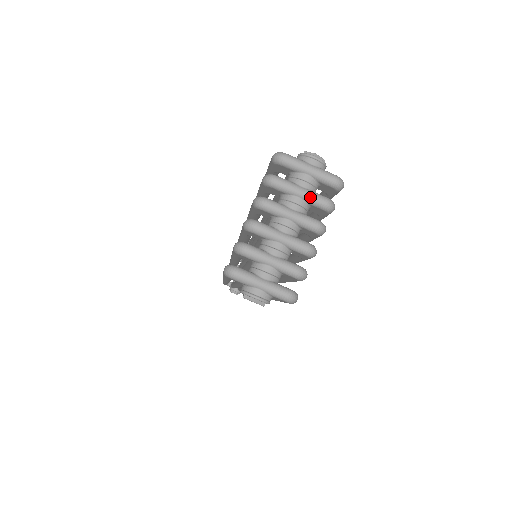
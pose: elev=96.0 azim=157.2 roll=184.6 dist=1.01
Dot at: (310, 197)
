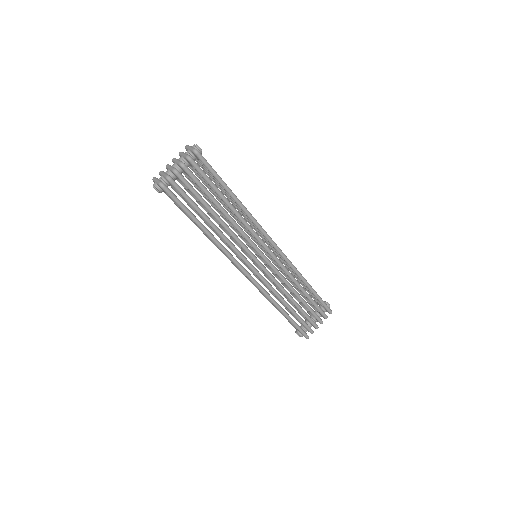
Dot at: (184, 155)
